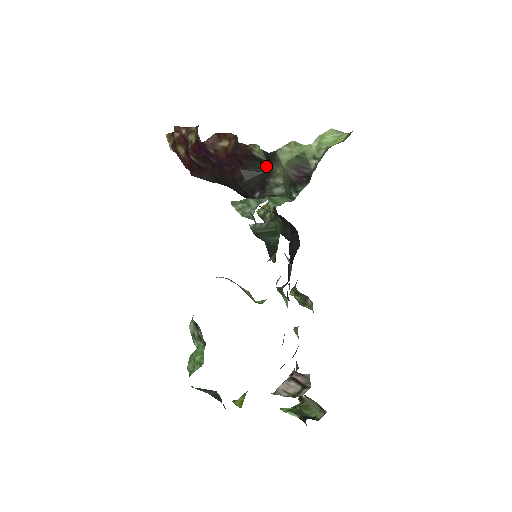
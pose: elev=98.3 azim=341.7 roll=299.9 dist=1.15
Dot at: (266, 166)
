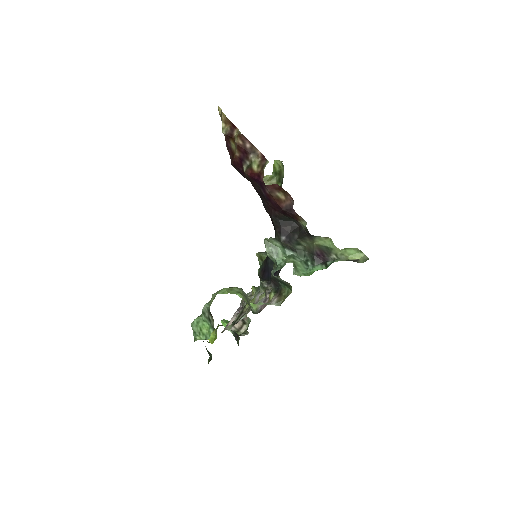
Dot at: occluded
